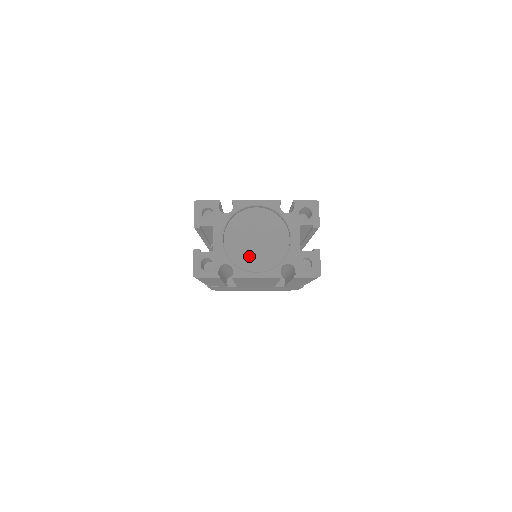
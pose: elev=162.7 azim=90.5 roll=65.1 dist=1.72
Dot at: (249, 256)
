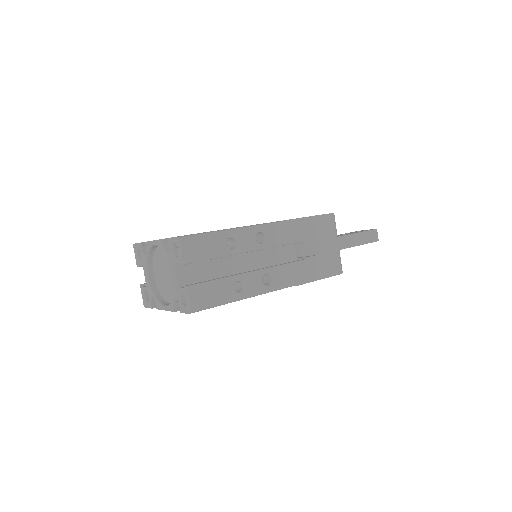
Dot at: (165, 289)
